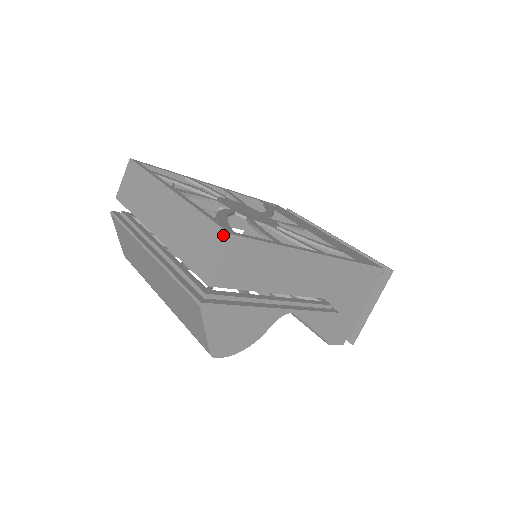
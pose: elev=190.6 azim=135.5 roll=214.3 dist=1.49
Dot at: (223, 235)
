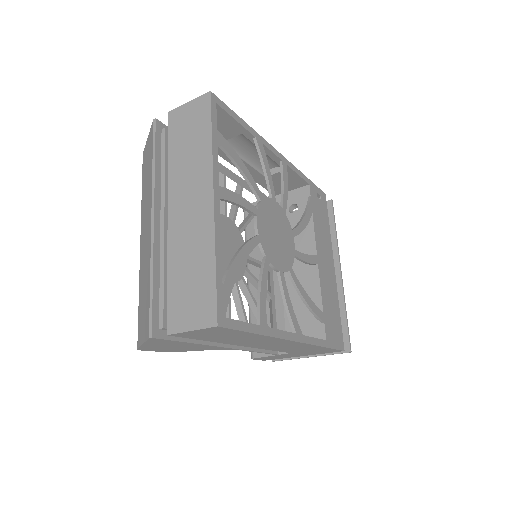
Dot at: (212, 316)
